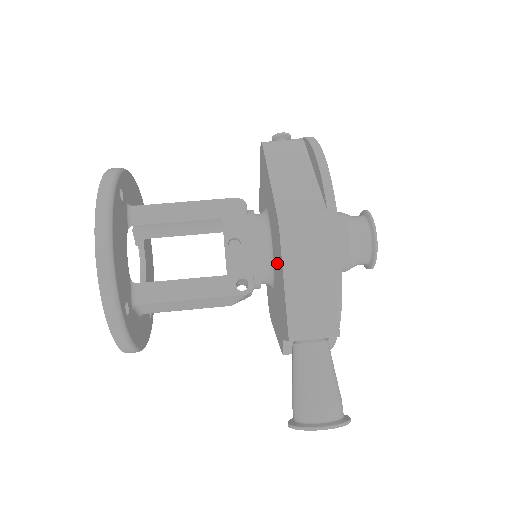
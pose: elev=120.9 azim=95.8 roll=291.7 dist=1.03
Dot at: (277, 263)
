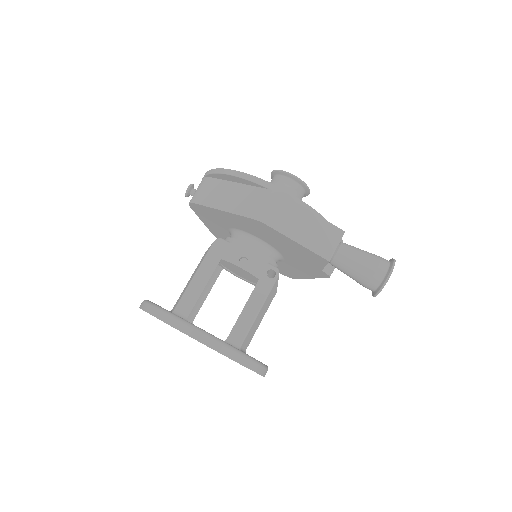
Dot at: (276, 241)
